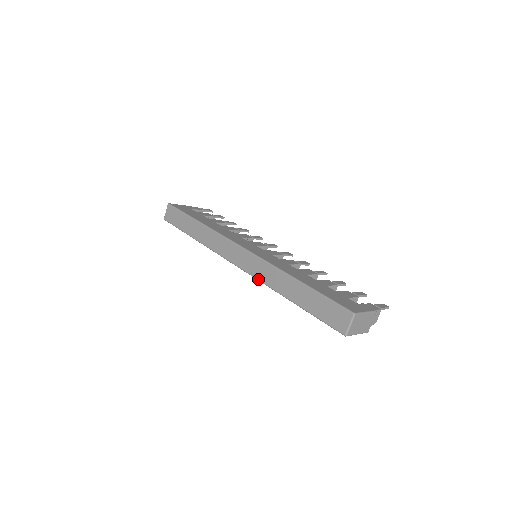
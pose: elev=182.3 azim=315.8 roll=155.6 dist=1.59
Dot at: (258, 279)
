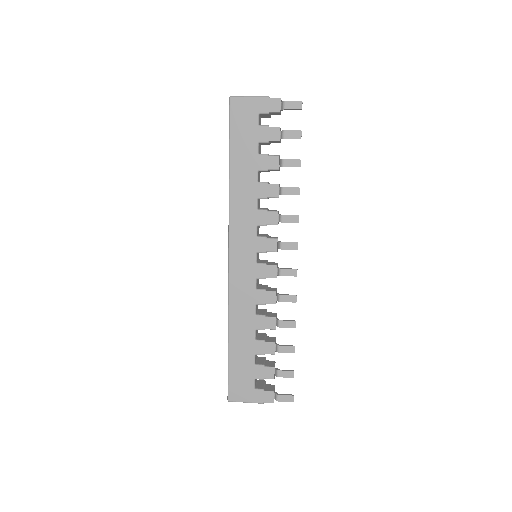
Dot at: occluded
